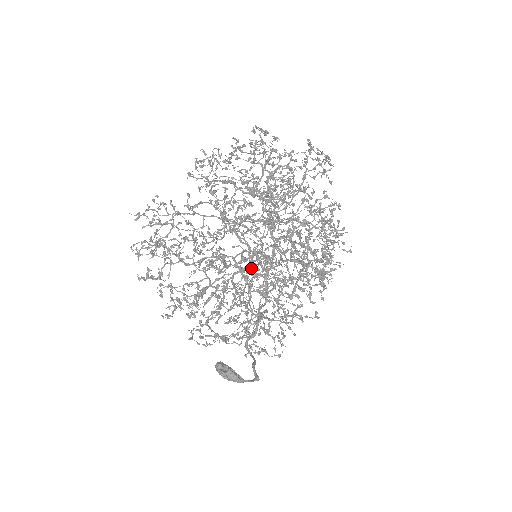
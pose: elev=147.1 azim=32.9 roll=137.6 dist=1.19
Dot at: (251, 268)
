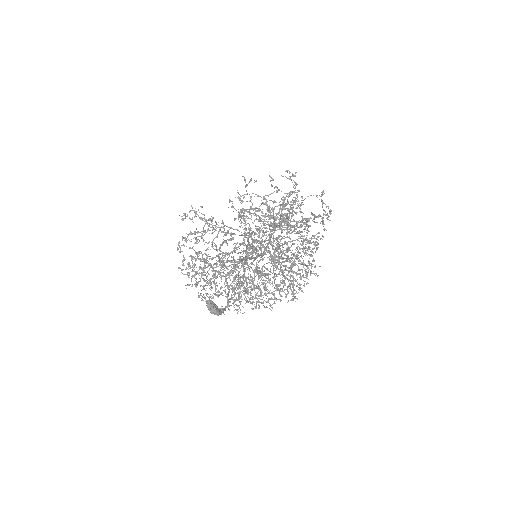
Dot at: (253, 284)
